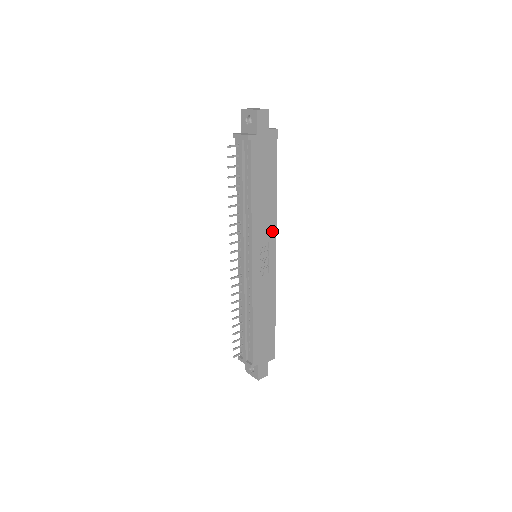
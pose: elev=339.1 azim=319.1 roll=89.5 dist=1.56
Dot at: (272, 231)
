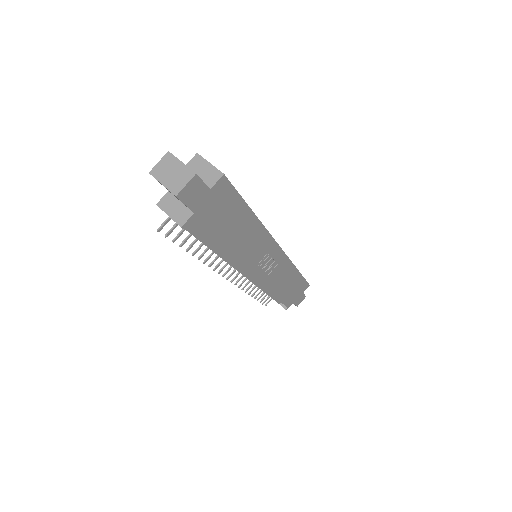
Dot at: (267, 242)
